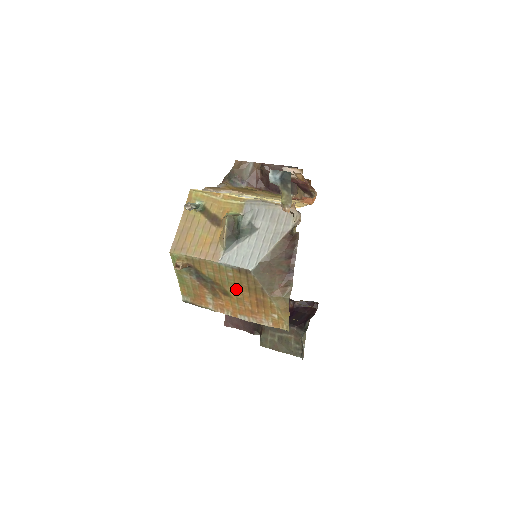
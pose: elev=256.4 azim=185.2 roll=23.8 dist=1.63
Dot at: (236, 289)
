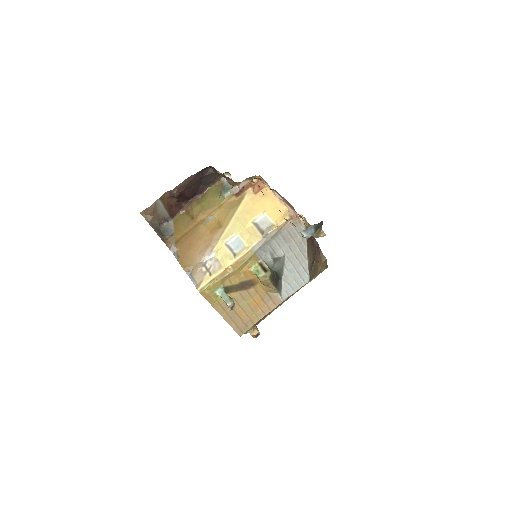
Dot at: occluded
